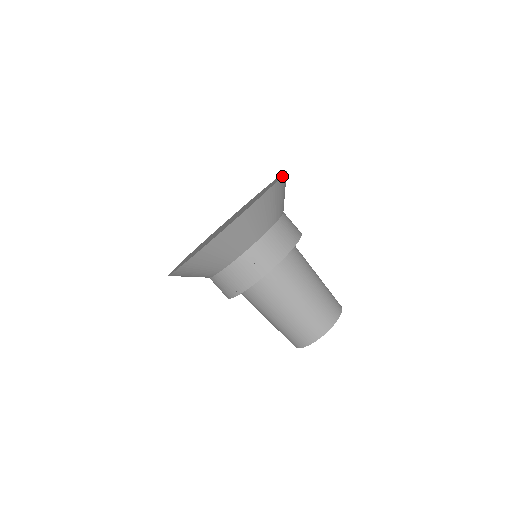
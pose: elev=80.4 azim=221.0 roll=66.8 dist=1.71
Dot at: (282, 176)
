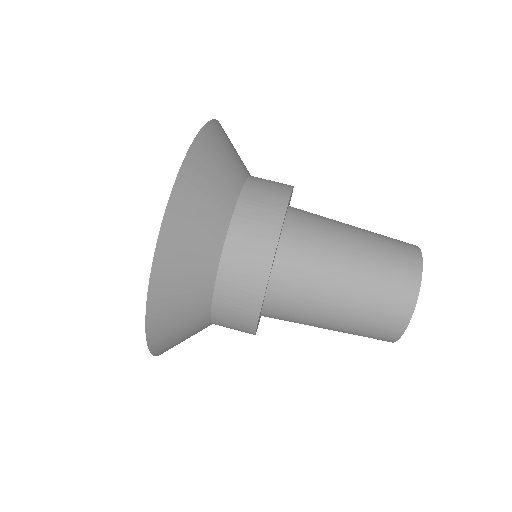
Dot at: (203, 126)
